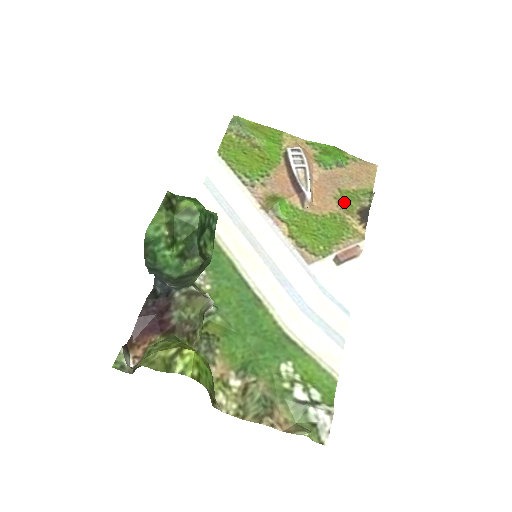
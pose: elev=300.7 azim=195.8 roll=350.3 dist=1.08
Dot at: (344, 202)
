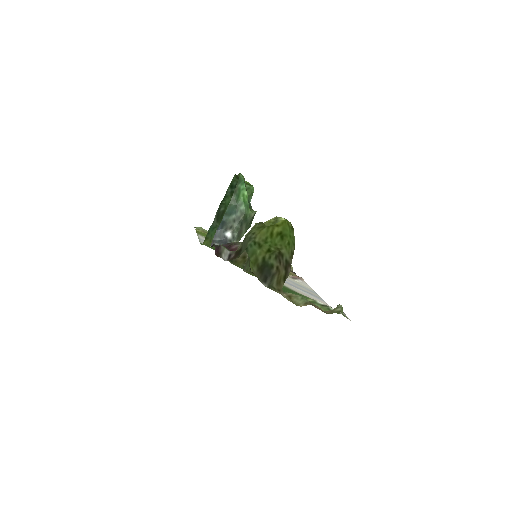
Dot at: occluded
